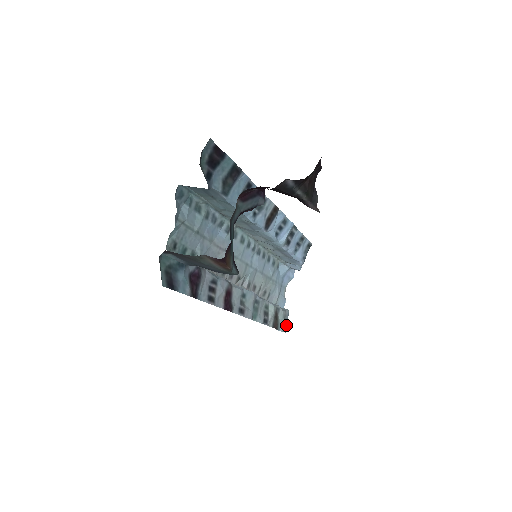
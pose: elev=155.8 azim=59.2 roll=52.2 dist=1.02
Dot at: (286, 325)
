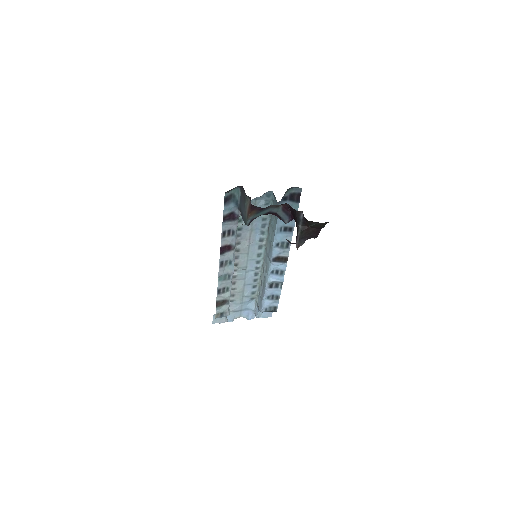
Dot at: (220, 317)
